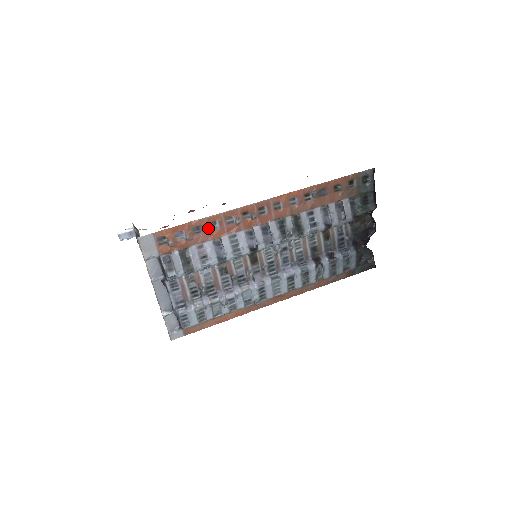
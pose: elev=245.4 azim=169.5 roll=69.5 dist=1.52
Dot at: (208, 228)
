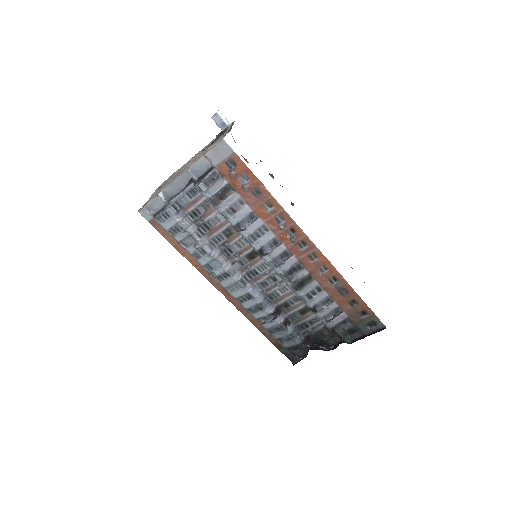
Dot at: (263, 202)
